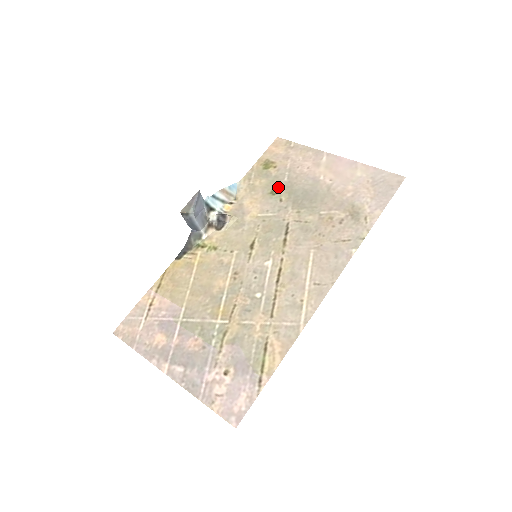
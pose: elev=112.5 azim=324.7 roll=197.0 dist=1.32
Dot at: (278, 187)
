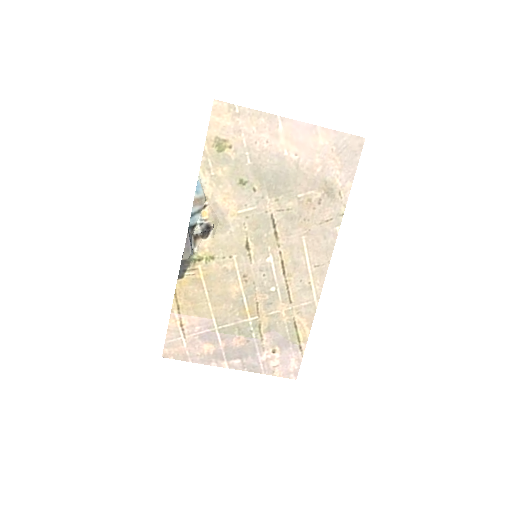
Dot at: (245, 174)
